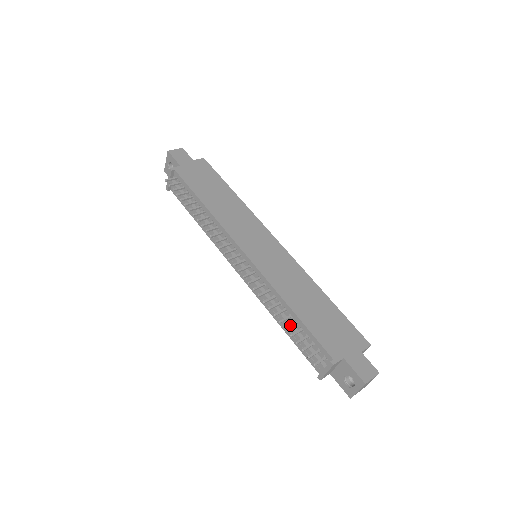
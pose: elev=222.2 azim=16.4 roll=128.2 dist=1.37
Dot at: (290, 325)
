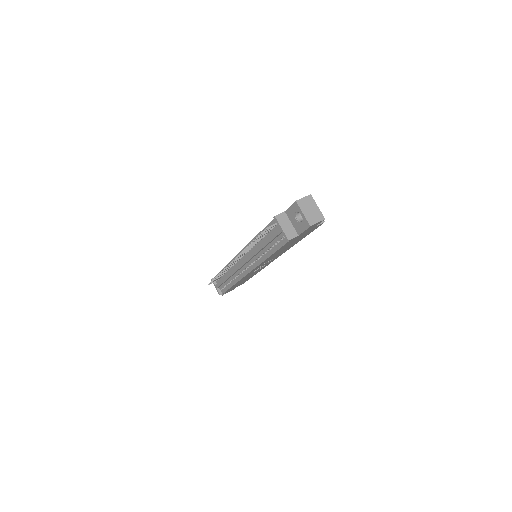
Dot at: occluded
